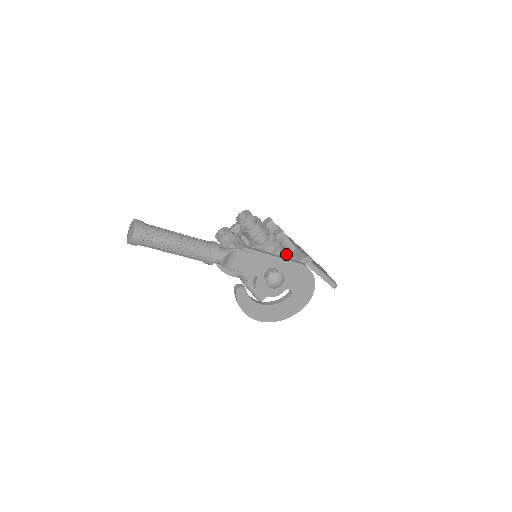
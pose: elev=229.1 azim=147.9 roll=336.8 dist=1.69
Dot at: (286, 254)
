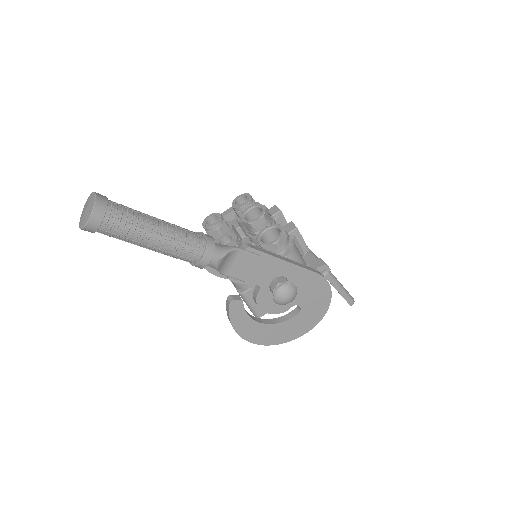
Dot at: (300, 259)
